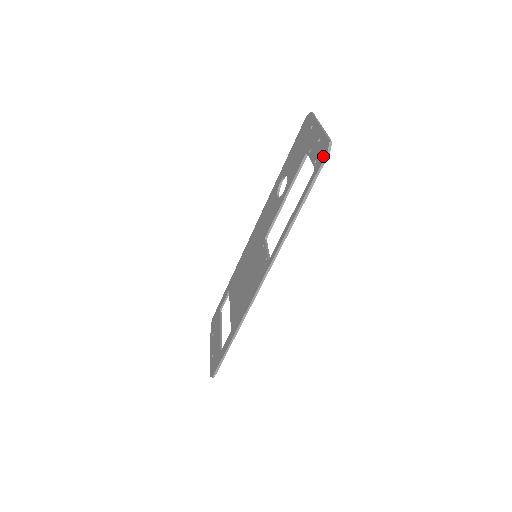
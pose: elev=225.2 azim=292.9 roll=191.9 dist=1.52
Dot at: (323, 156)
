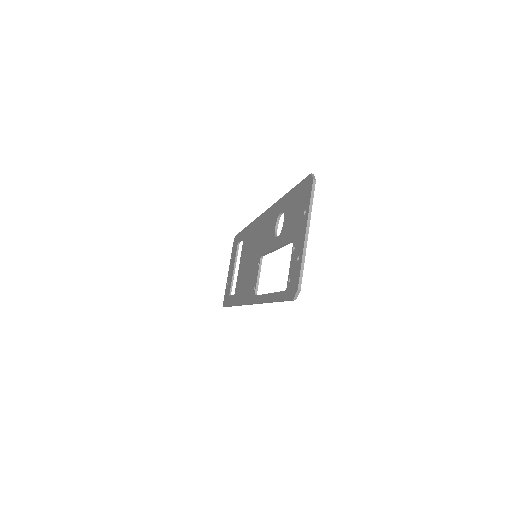
Dot at: (291, 295)
